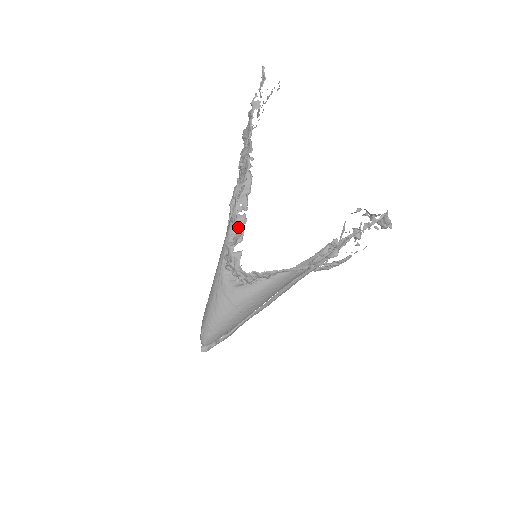
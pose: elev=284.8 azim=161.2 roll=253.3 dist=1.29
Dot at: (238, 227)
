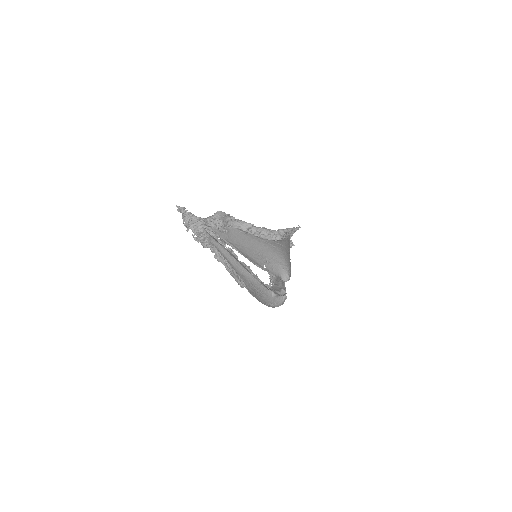
Dot at: (248, 223)
